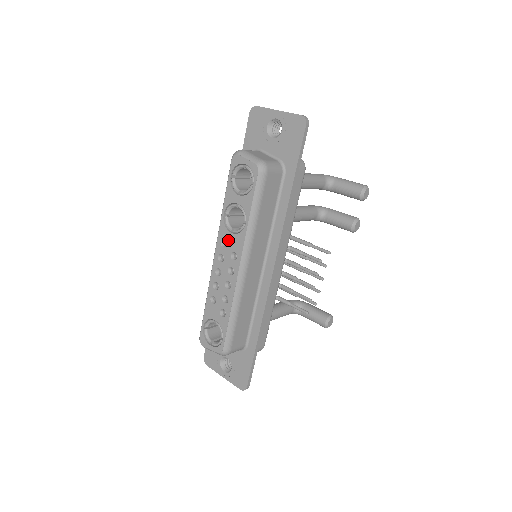
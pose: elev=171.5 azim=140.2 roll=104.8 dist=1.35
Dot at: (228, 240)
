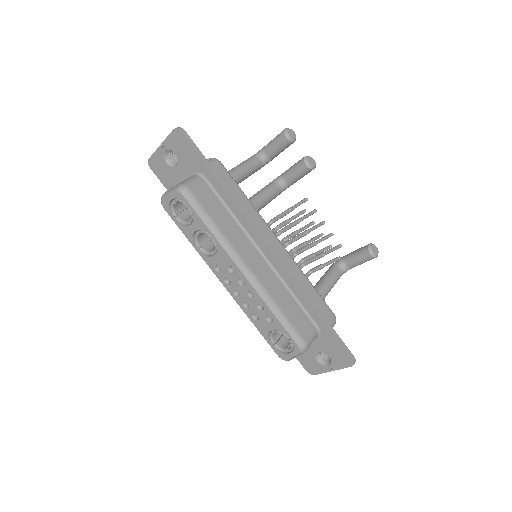
Dot at: (217, 263)
